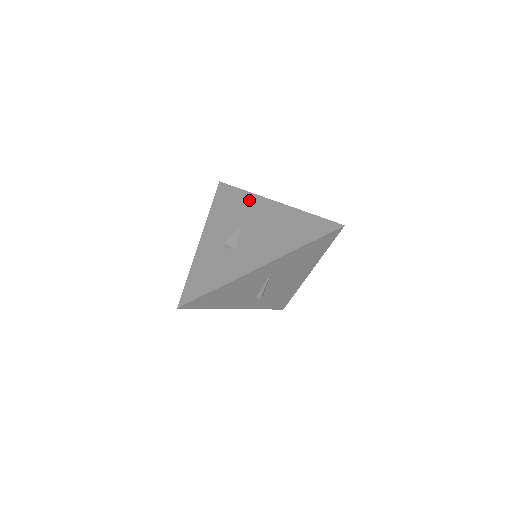
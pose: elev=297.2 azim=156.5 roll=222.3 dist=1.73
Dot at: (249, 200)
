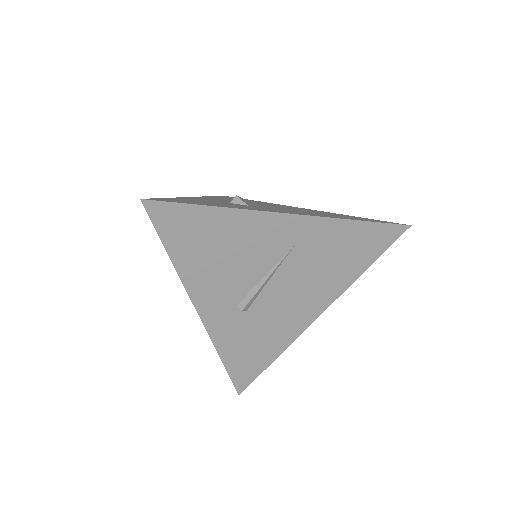
Dot at: occluded
